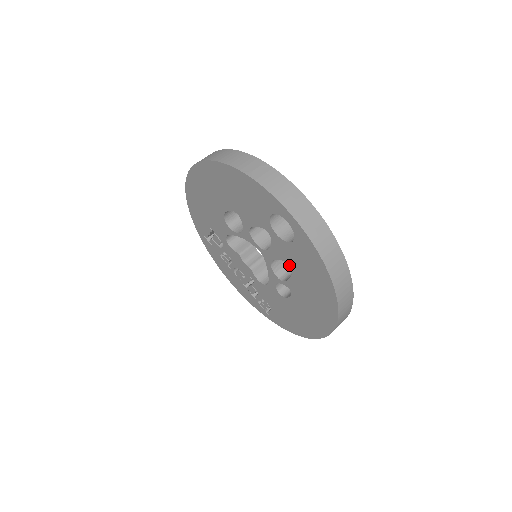
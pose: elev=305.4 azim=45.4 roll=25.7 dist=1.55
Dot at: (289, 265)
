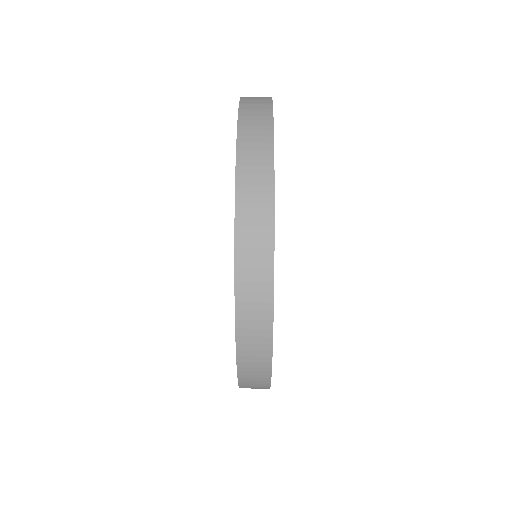
Dot at: occluded
